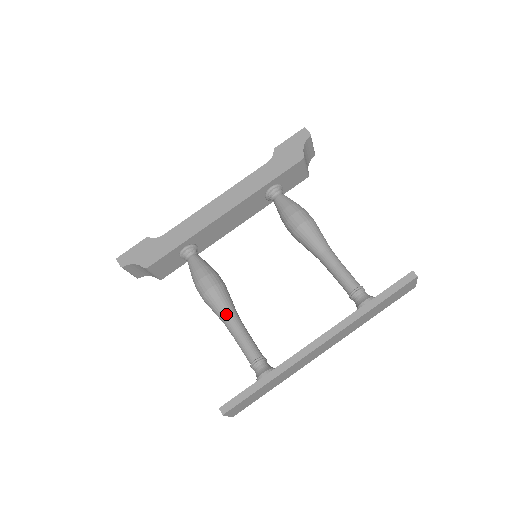
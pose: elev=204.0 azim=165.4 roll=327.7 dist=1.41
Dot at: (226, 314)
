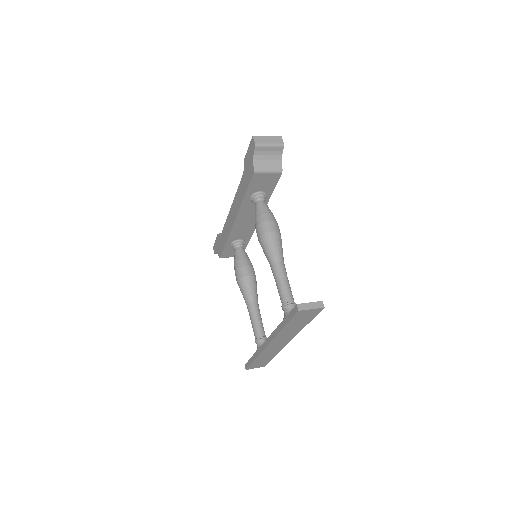
Dot at: (245, 302)
